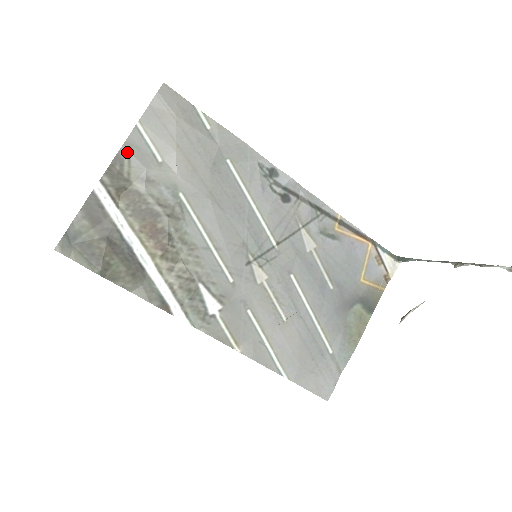
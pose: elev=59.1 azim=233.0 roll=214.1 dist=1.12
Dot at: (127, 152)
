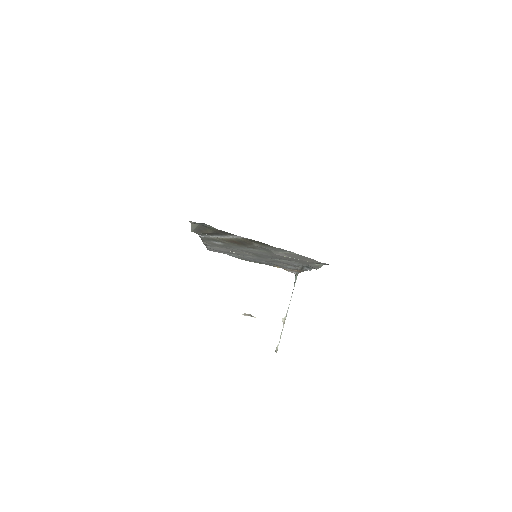
Dot at: (273, 247)
